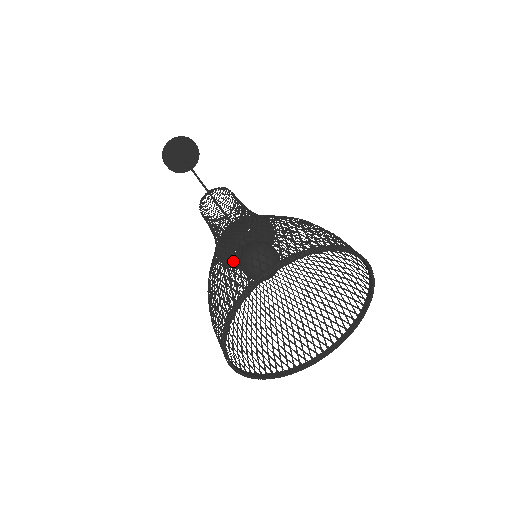
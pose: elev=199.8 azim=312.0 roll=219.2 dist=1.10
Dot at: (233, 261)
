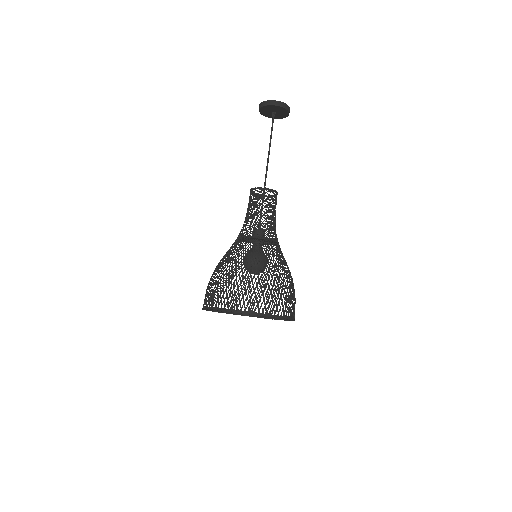
Dot at: occluded
